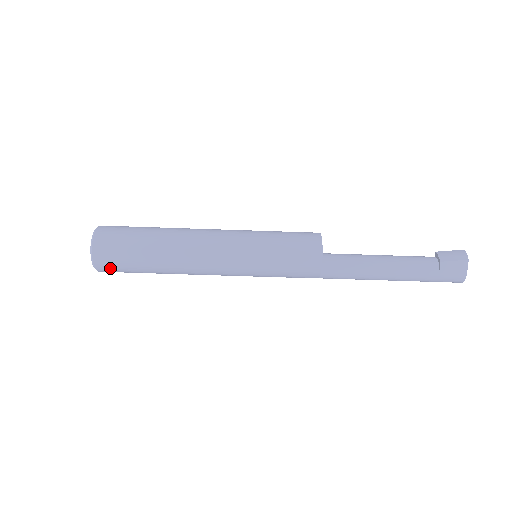
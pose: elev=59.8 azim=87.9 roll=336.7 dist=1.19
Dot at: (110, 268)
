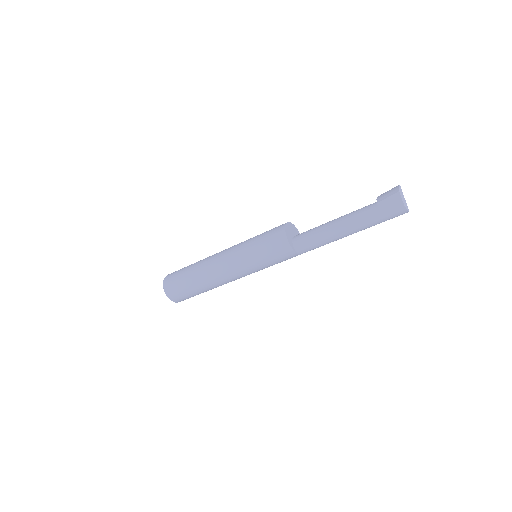
Dot at: (178, 297)
